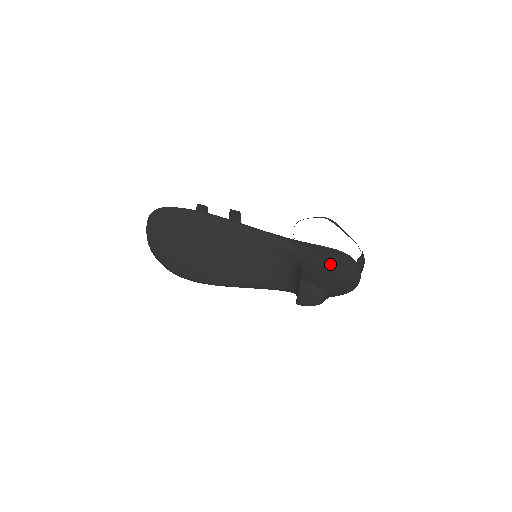
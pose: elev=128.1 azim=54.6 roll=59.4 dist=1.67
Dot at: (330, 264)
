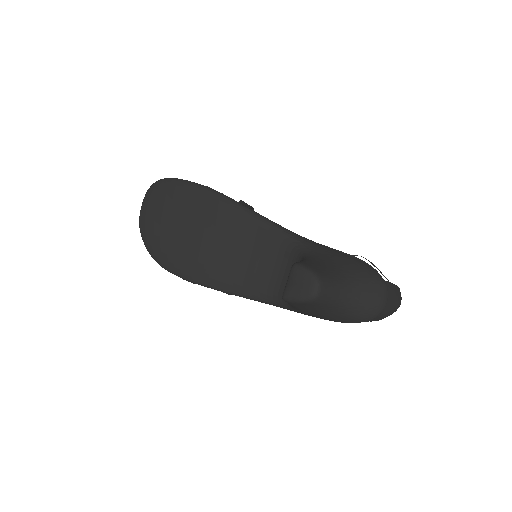
Dot at: (344, 266)
